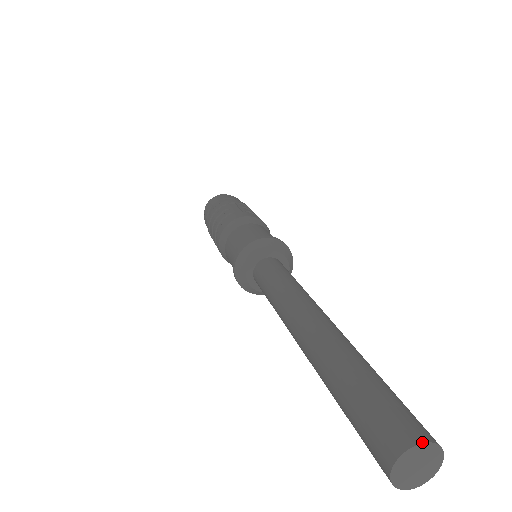
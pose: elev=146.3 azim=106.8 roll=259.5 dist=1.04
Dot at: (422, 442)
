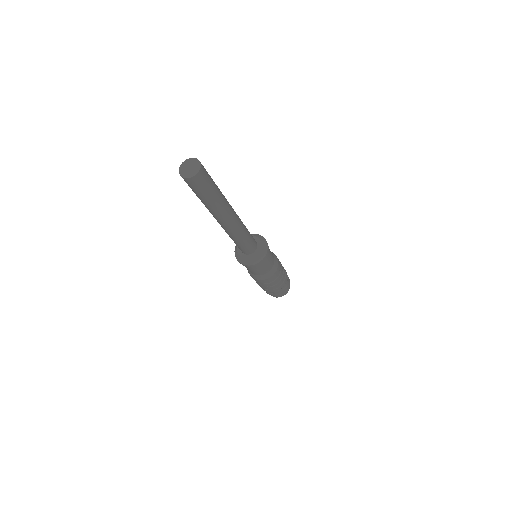
Dot at: (195, 158)
